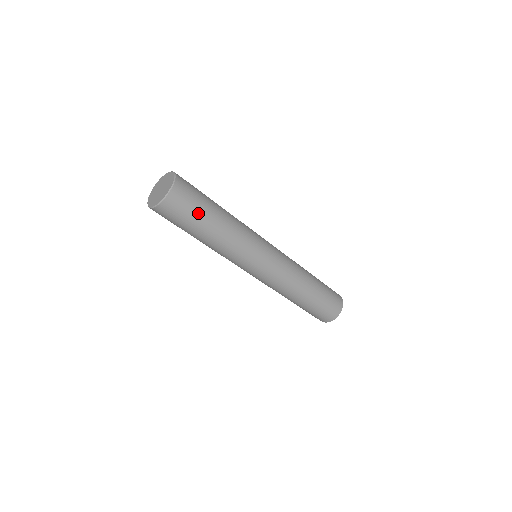
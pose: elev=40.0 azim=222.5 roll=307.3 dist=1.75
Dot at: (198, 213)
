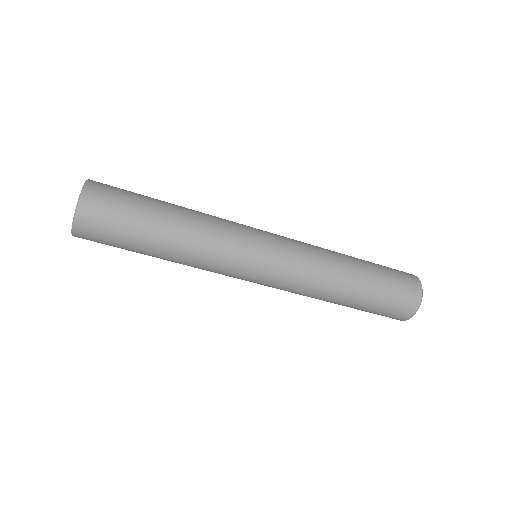
Dot at: (135, 207)
